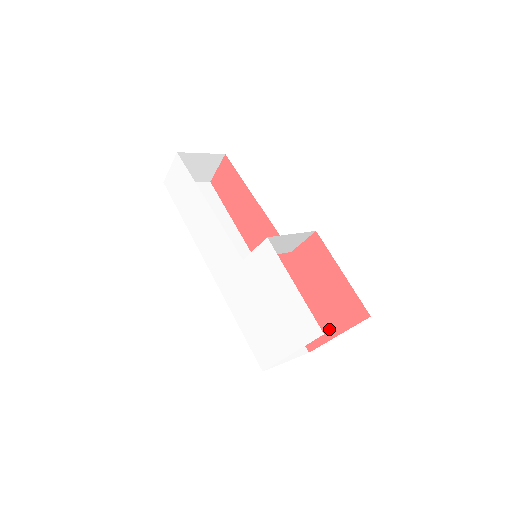
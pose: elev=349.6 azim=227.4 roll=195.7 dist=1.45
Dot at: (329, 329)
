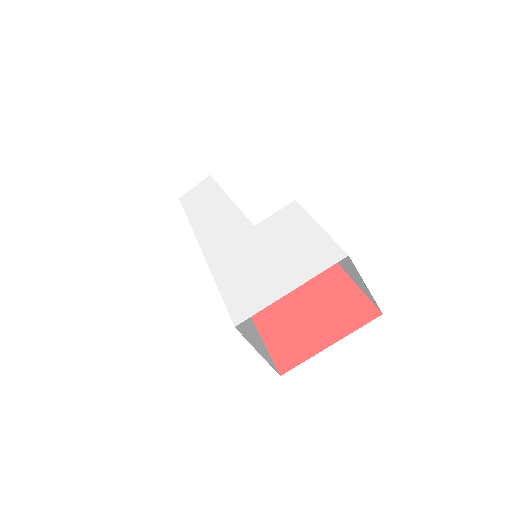
Dot at: (320, 340)
